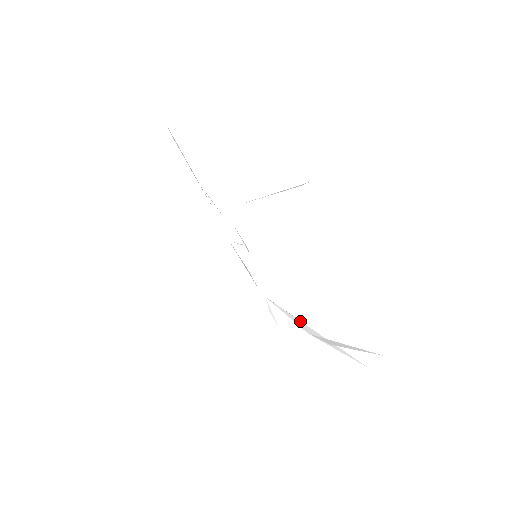
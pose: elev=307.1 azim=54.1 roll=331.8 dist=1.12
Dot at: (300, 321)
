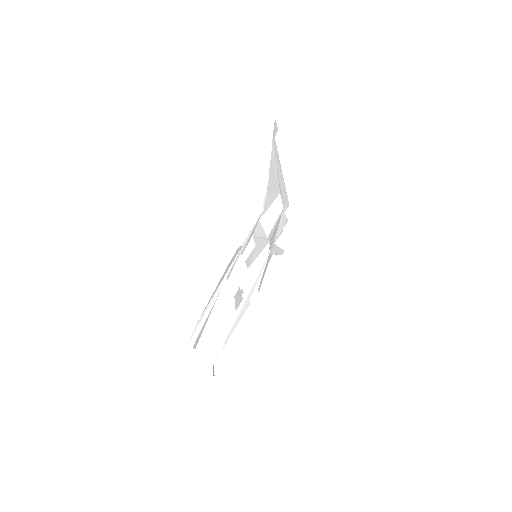
Dot at: (246, 298)
